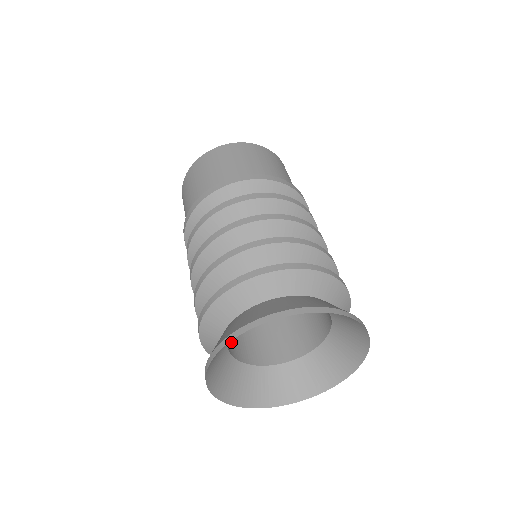
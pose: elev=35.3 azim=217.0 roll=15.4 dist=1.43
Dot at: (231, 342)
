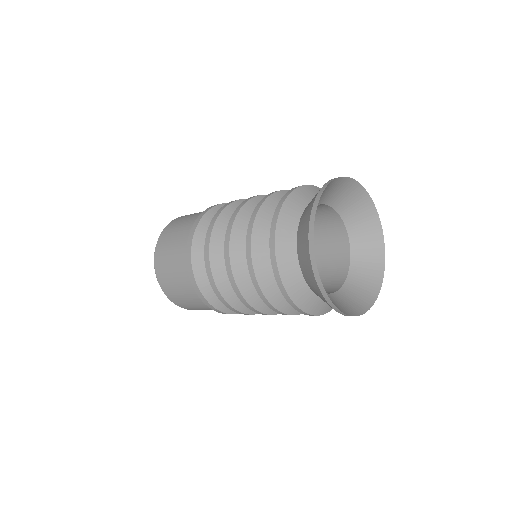
Dot at: occluded
